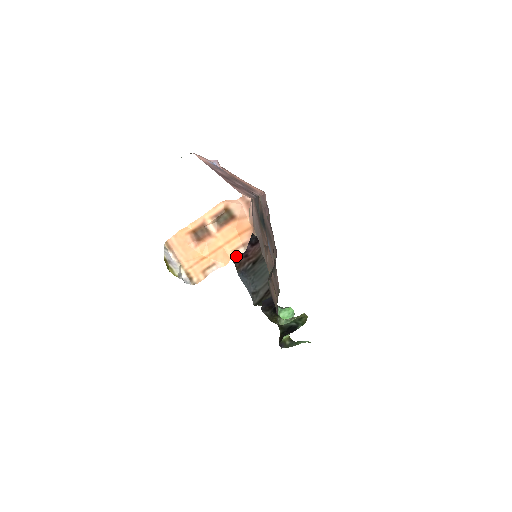
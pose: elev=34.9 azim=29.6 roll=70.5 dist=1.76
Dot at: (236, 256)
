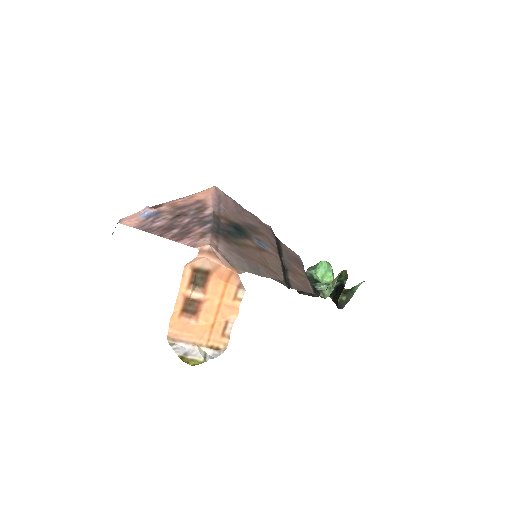
Dot at: (240, 301)
